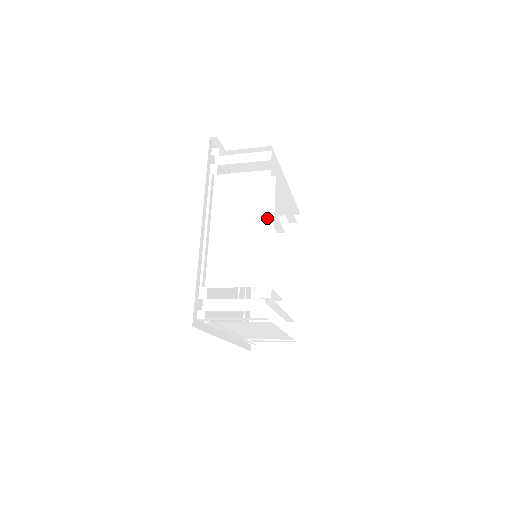
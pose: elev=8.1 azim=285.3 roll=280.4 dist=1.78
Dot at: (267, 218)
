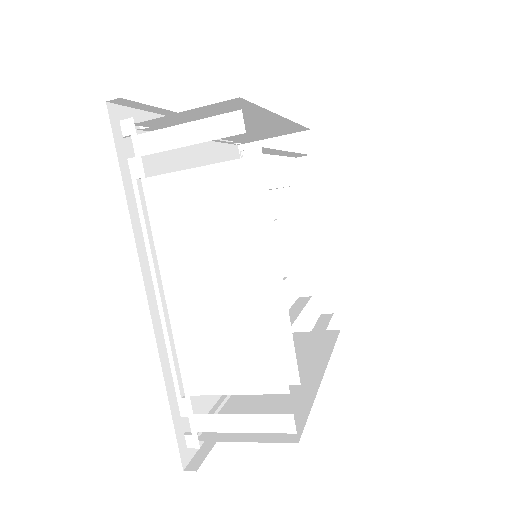
Dot at: (286, 119)
